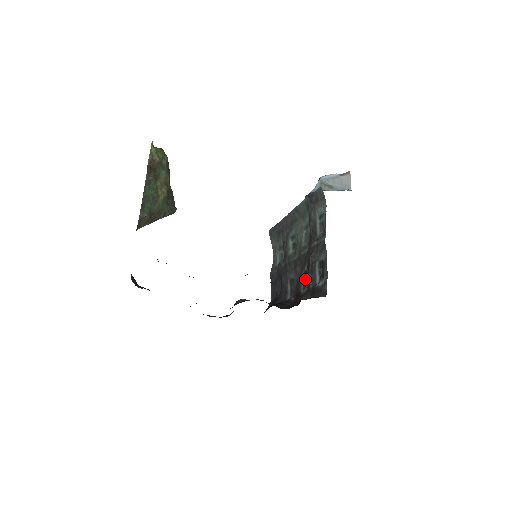
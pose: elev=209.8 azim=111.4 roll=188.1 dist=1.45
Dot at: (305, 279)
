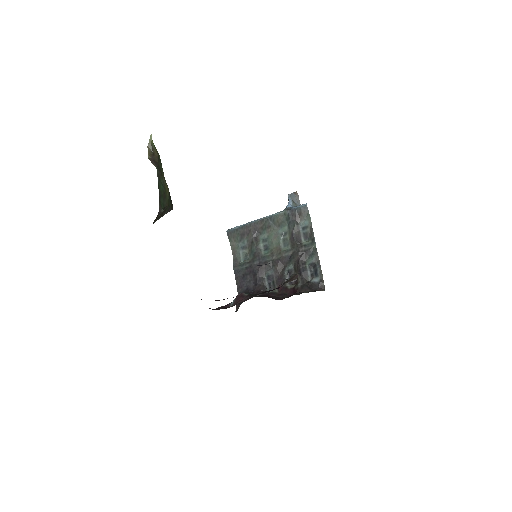
Dot at: occluded
